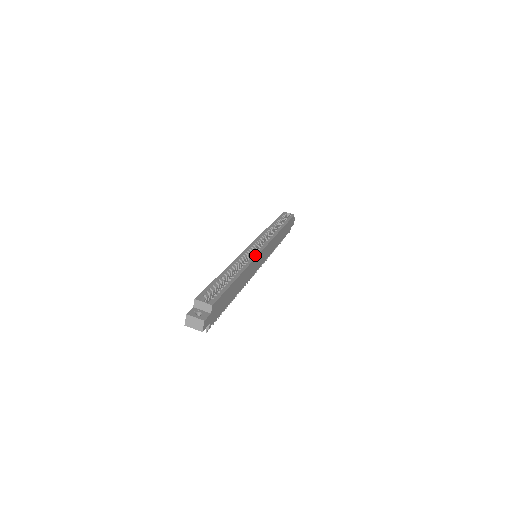
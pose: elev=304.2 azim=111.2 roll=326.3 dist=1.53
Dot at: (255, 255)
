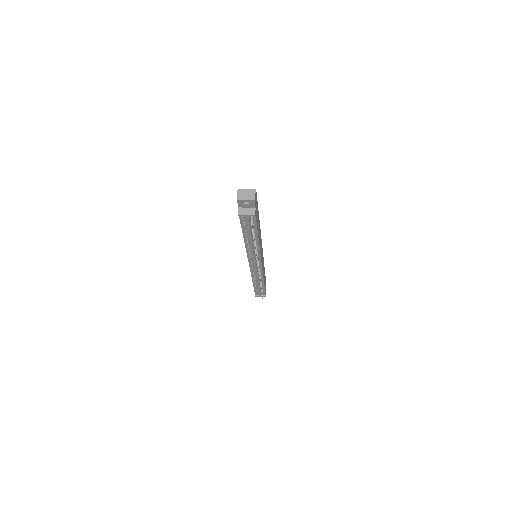
Dot at: occluded
